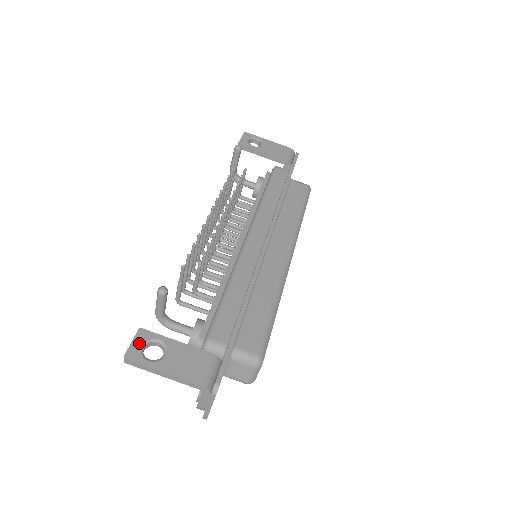
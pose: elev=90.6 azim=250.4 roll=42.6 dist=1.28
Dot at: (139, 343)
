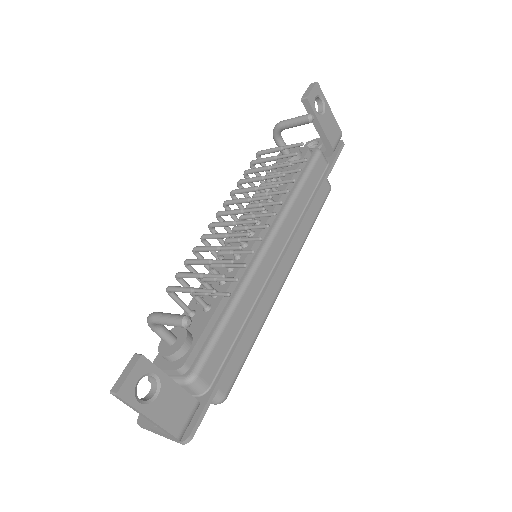
Dot at: (136, 377)
